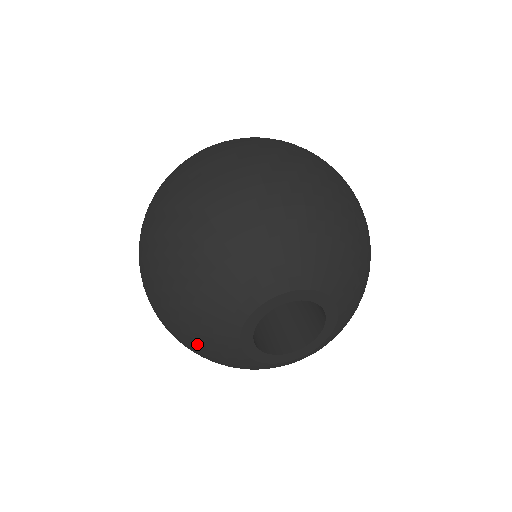
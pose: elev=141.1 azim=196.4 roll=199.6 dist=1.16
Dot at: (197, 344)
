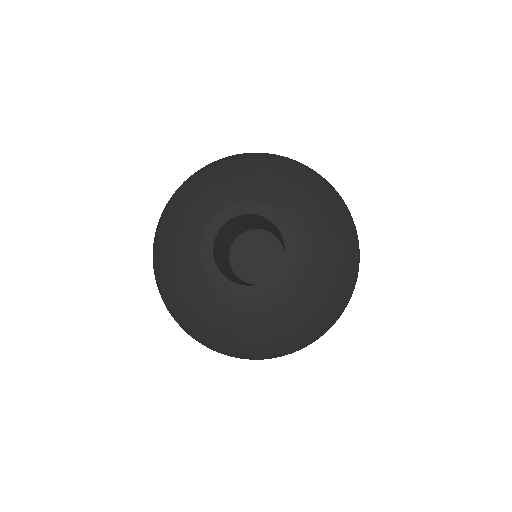
Dot at: (188, 199)
